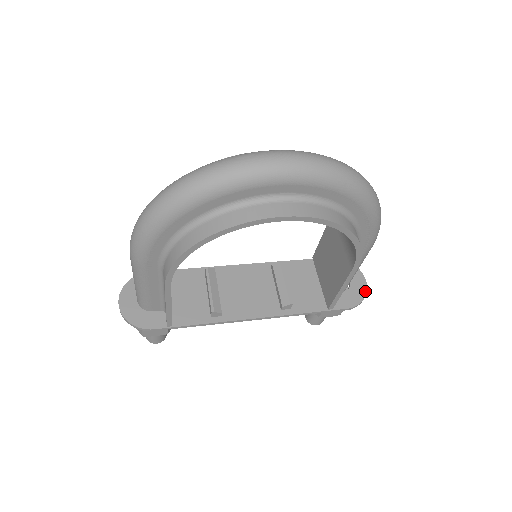
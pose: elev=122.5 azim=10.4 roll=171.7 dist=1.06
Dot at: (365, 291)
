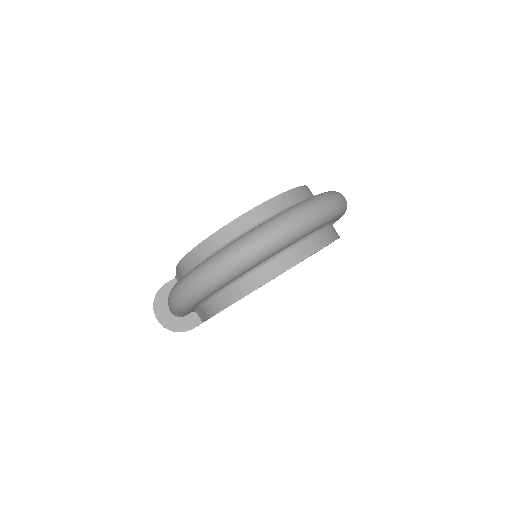
Dot at: occluded
